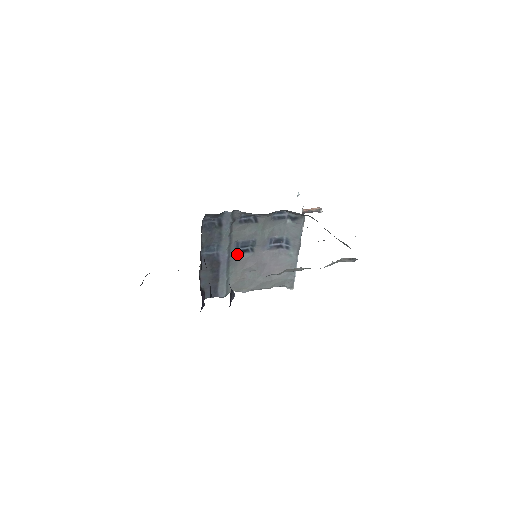
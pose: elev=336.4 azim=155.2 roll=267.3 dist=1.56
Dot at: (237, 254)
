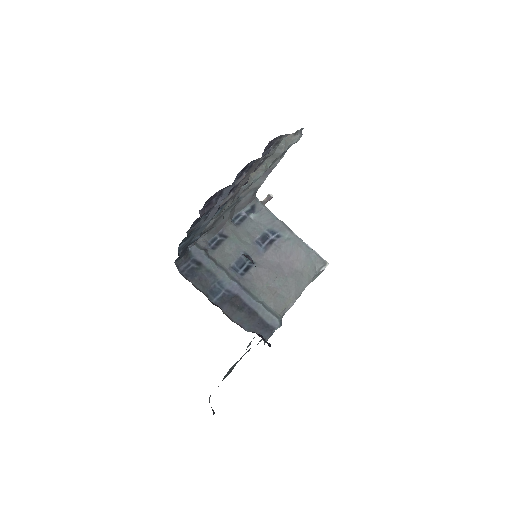
Dot at: (244, 277)
